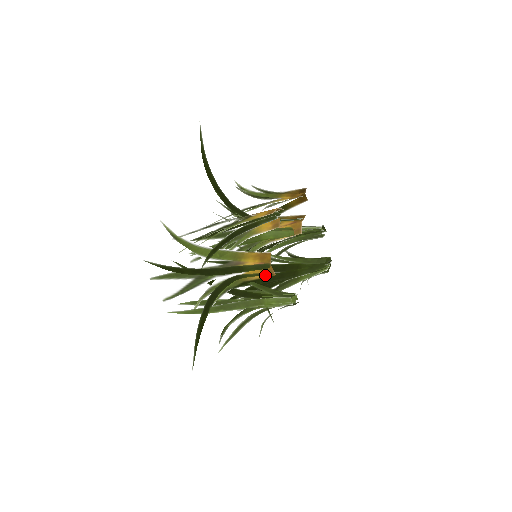
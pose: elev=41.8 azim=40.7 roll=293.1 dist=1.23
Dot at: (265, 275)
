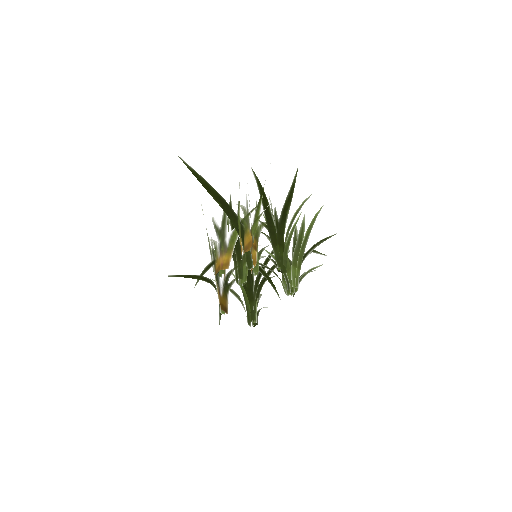
Dot at: (226, 307)
